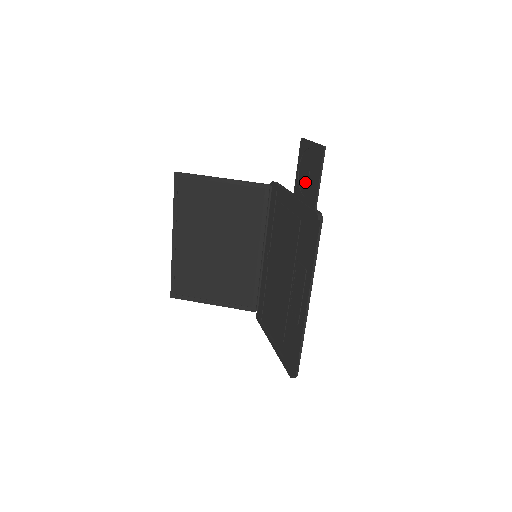
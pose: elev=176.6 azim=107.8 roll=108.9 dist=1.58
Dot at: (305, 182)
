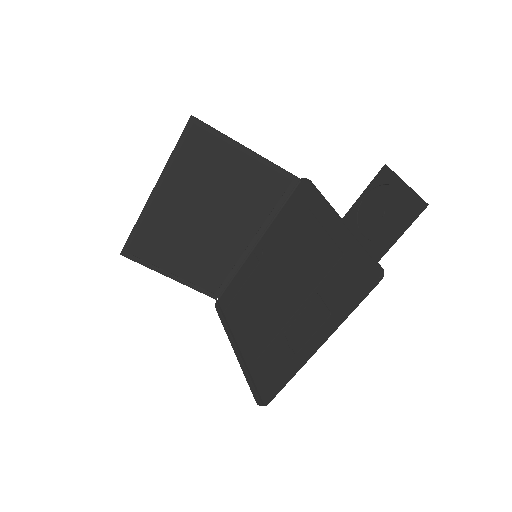
Dot at: (371, 219)
